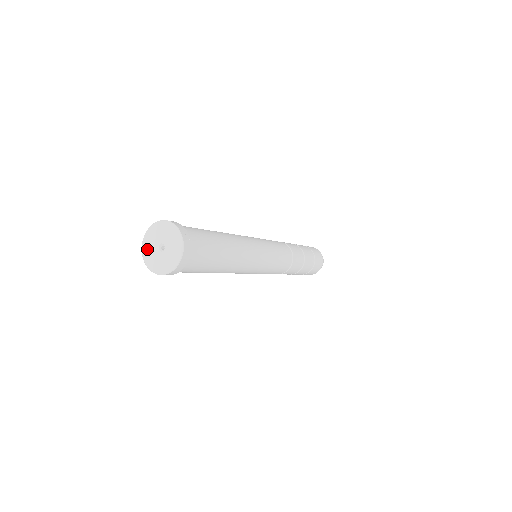
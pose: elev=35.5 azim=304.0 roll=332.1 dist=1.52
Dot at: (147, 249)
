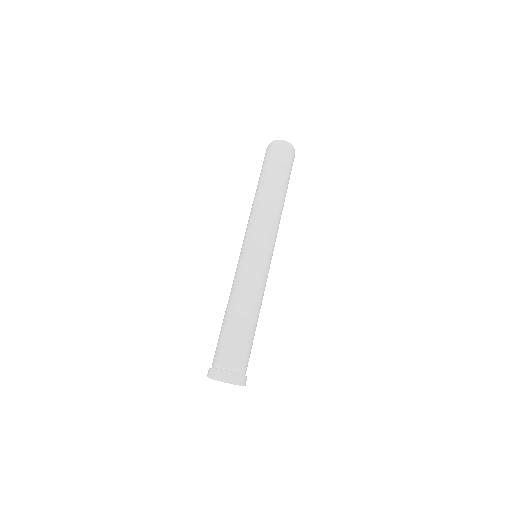
Dot at: occluded
